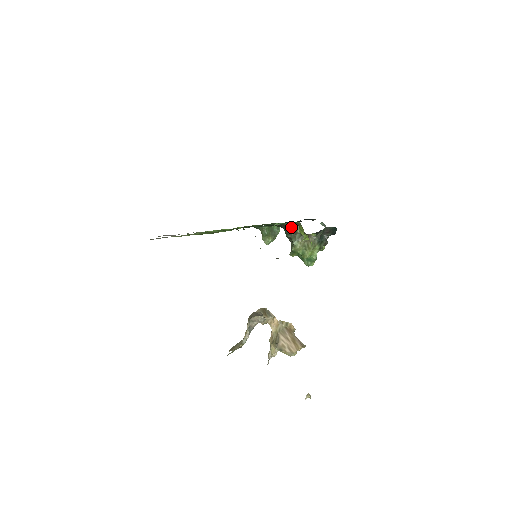
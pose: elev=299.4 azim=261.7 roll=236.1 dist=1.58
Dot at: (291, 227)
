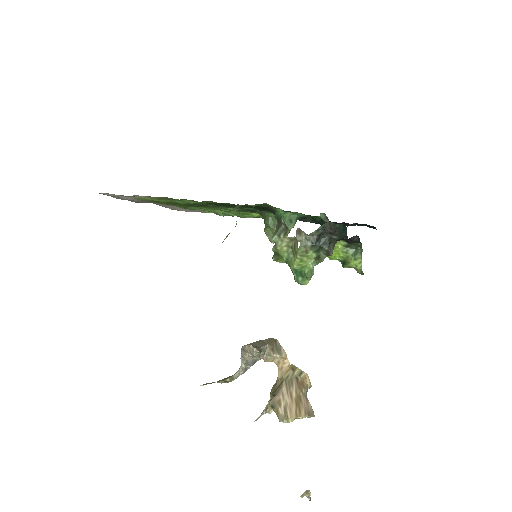
Dot at: (276, 212)
